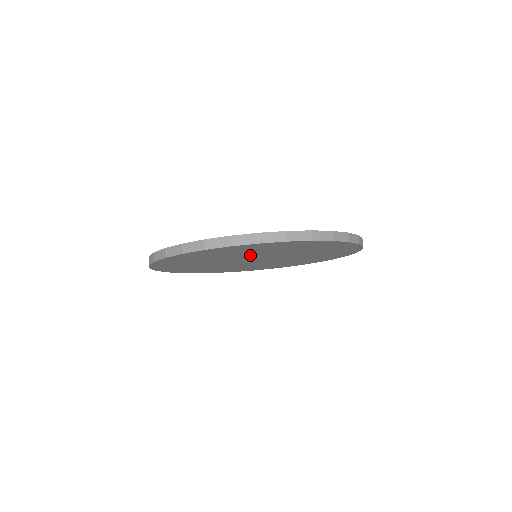
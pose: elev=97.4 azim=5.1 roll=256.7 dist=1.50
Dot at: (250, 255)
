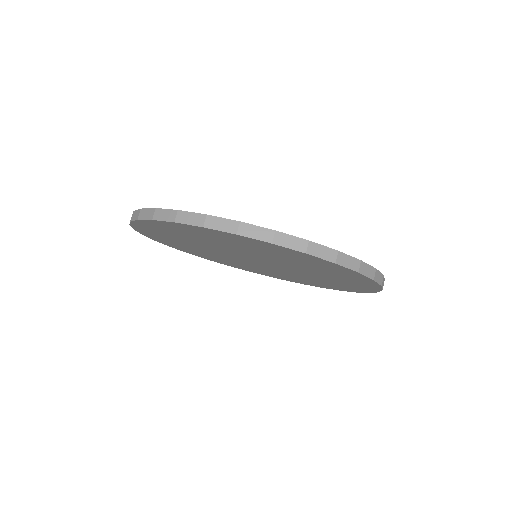
Dot at: (223, 247)
